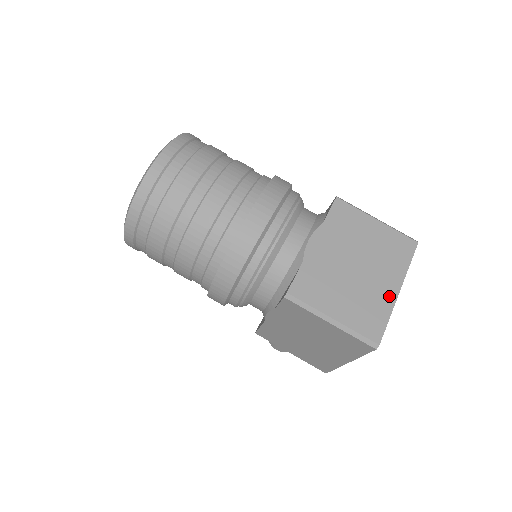
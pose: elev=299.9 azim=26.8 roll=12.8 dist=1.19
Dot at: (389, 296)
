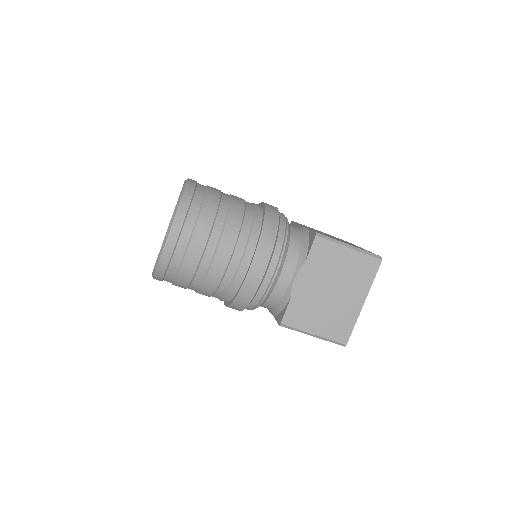
Dot at: (355, 309)
